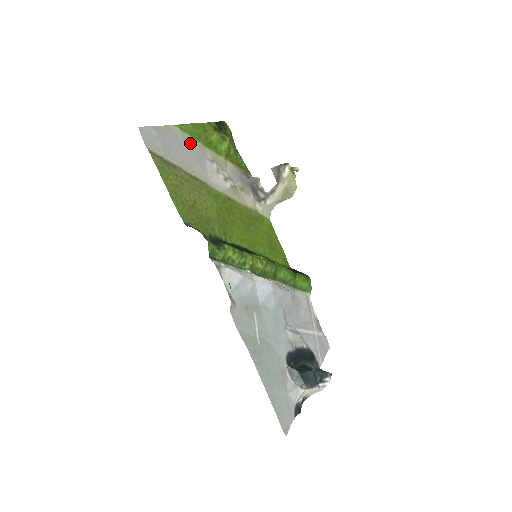
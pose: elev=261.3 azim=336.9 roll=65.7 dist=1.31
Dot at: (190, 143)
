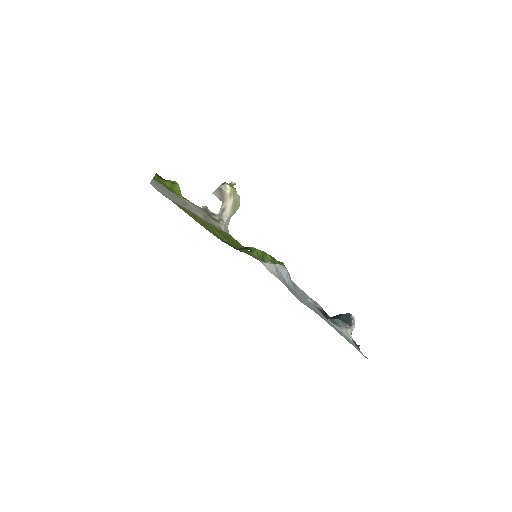
Dot at: occluded
